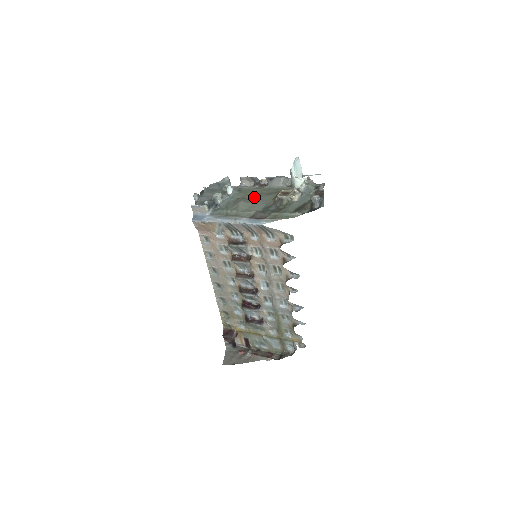
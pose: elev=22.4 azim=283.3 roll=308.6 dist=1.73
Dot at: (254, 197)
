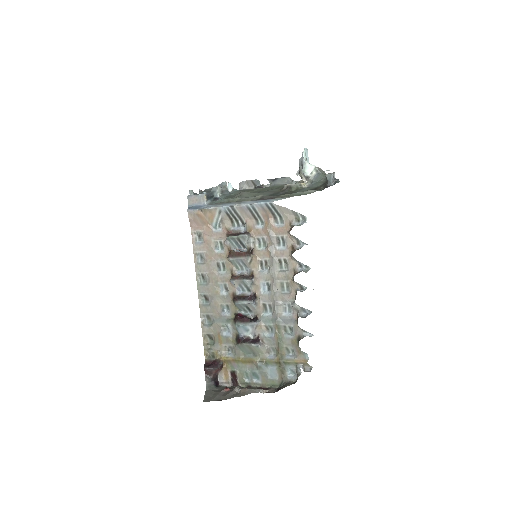
Dot at: (257, 192)
